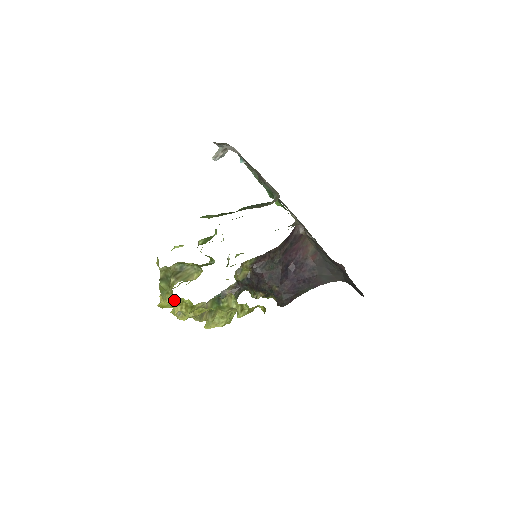
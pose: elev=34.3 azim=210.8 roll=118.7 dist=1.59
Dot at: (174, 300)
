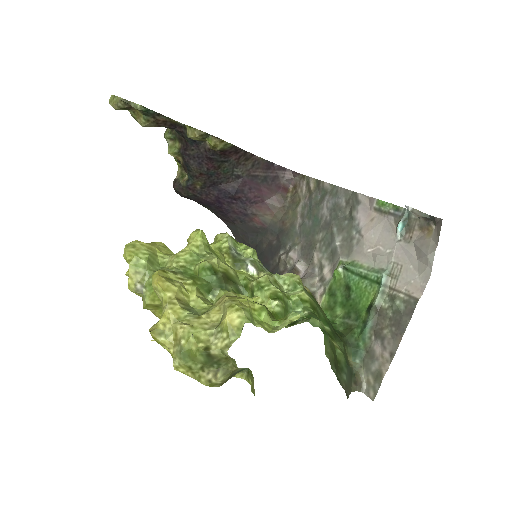
Dot at: occluded
